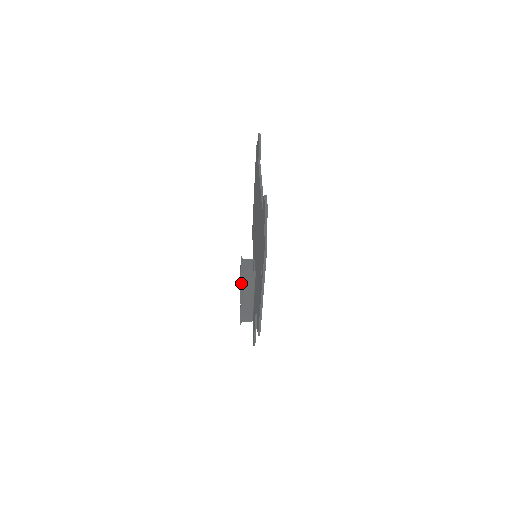
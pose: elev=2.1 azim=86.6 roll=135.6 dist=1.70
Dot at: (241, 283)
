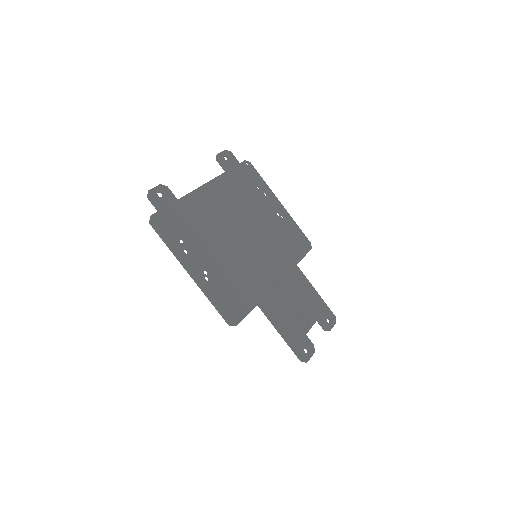
Dot at: occluded
